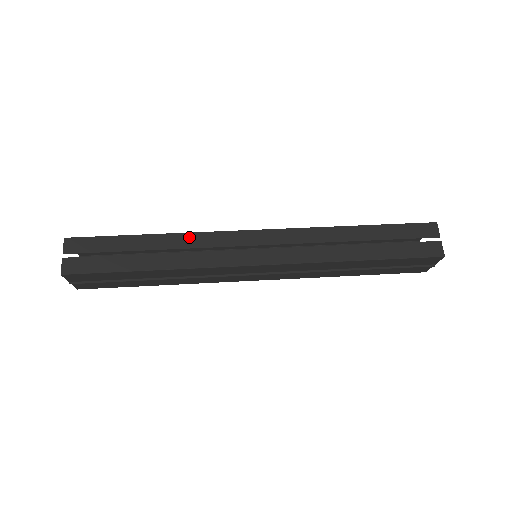
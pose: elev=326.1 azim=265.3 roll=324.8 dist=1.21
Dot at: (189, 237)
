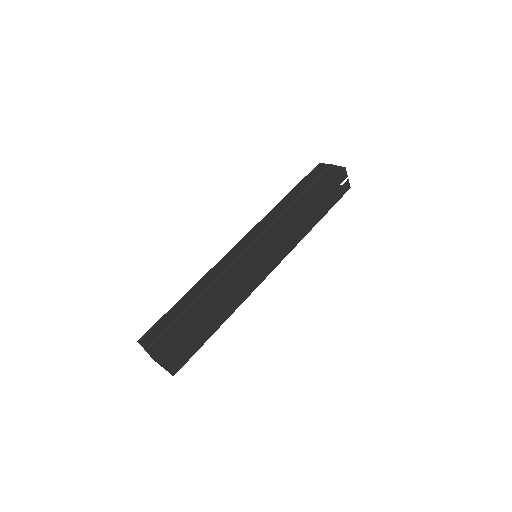
Dot at: (231, 289)
